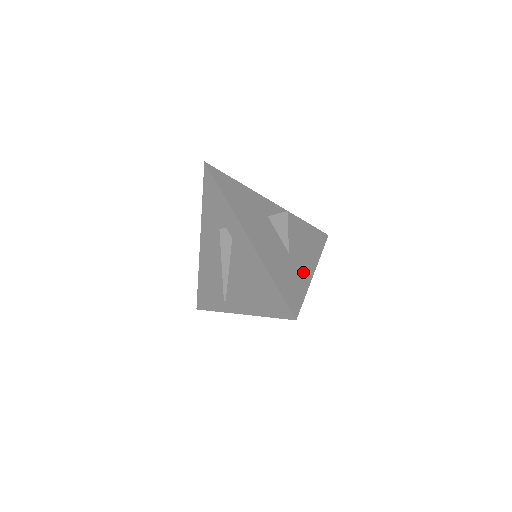
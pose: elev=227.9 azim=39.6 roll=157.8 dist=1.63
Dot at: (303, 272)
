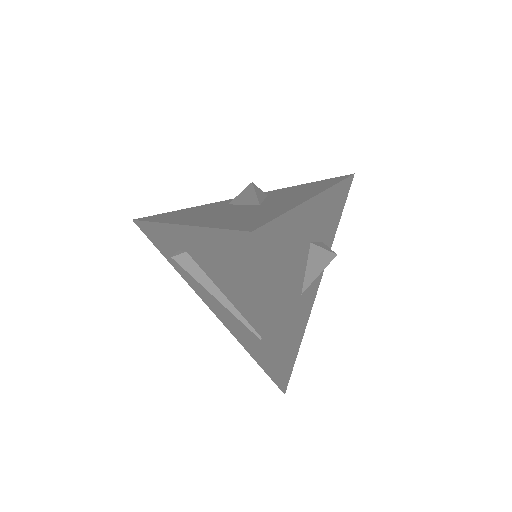
Dot at: (287, 204)
